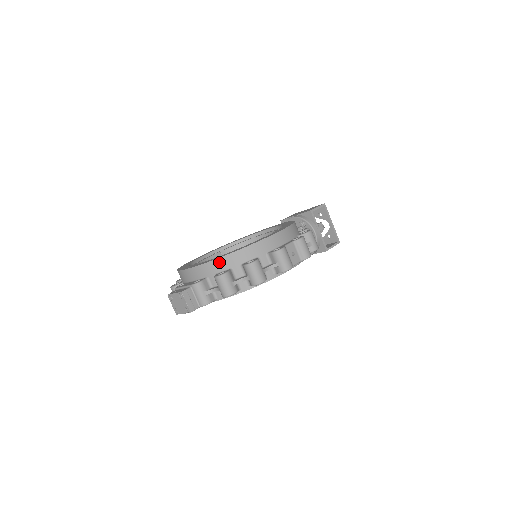
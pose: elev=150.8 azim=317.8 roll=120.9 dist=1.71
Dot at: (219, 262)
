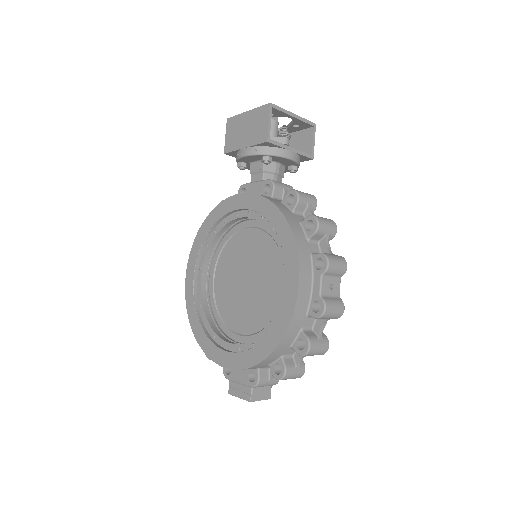
Dot at: (265, 362)
